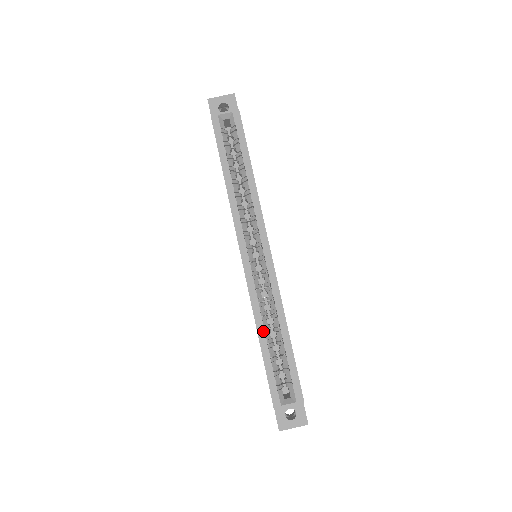
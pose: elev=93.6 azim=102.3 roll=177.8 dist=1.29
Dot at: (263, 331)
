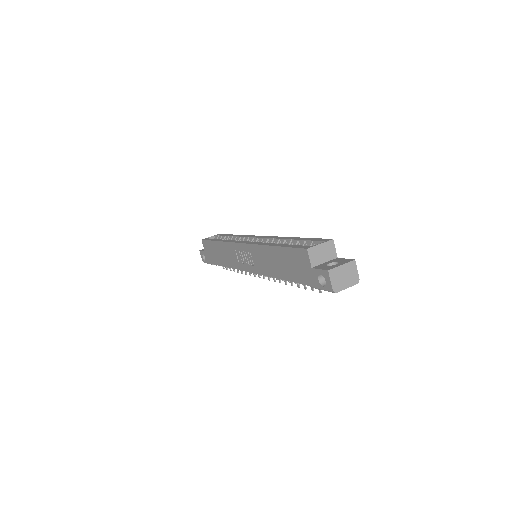
Dot at: (274, 244)
